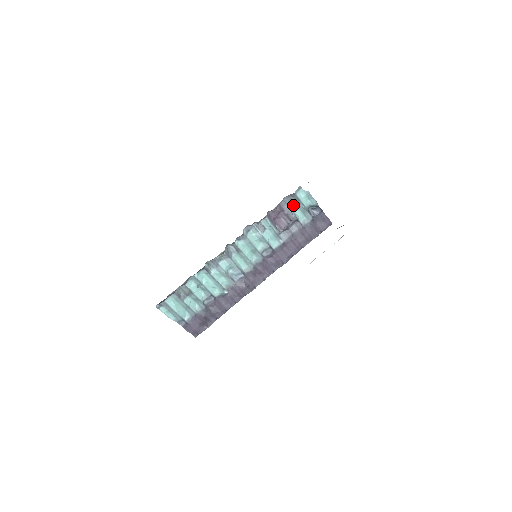
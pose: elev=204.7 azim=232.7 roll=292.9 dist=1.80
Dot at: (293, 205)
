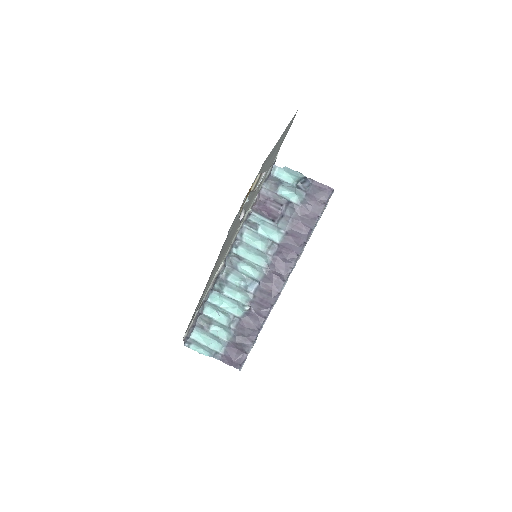
Dot at: (277, 188)
